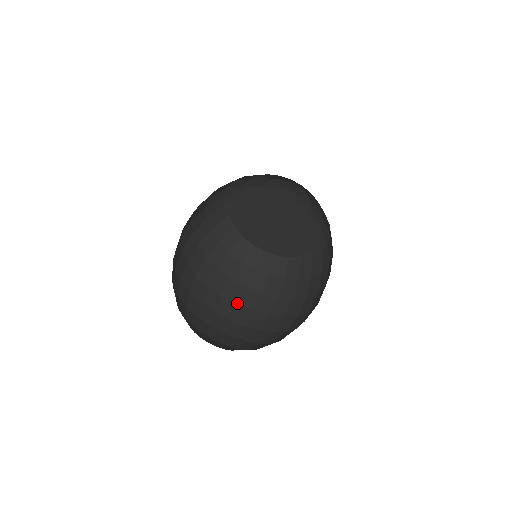
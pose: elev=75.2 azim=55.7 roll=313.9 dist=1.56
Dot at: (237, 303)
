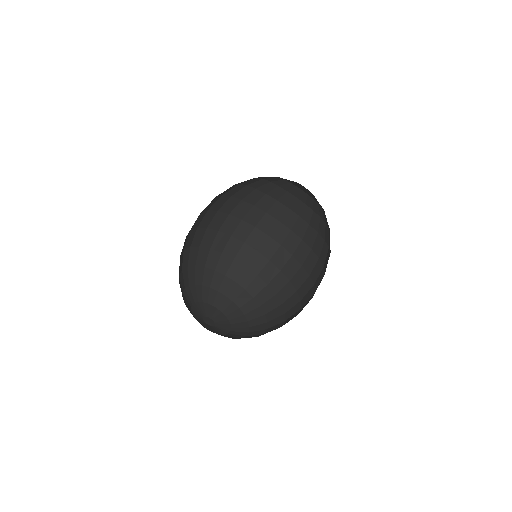
Dot at: (257, 250)
